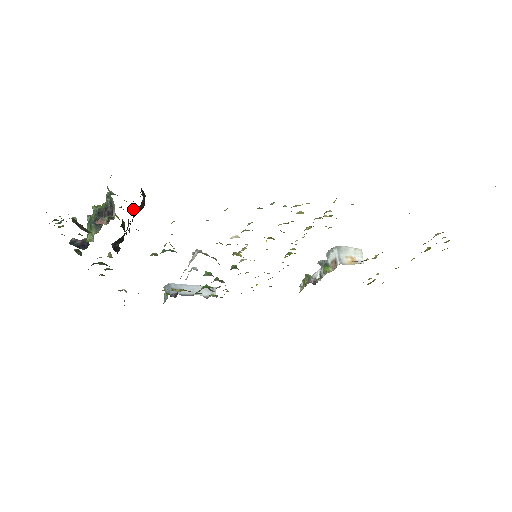
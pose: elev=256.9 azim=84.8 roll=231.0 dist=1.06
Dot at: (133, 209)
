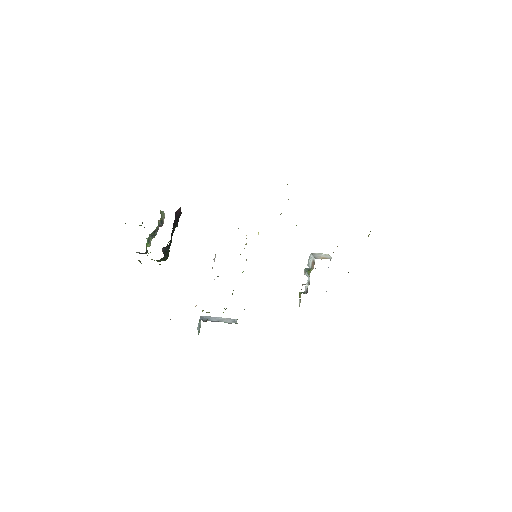
Dot at: occluded
